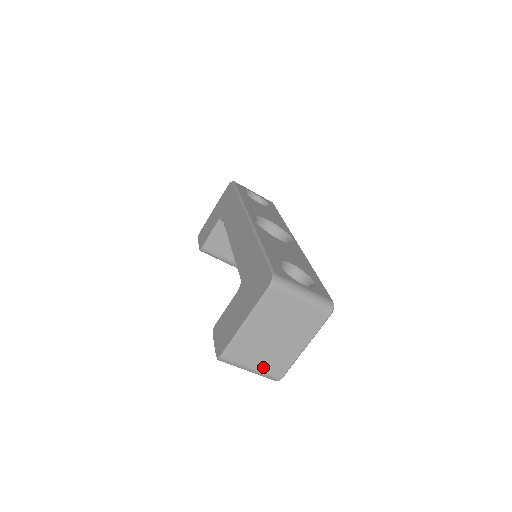
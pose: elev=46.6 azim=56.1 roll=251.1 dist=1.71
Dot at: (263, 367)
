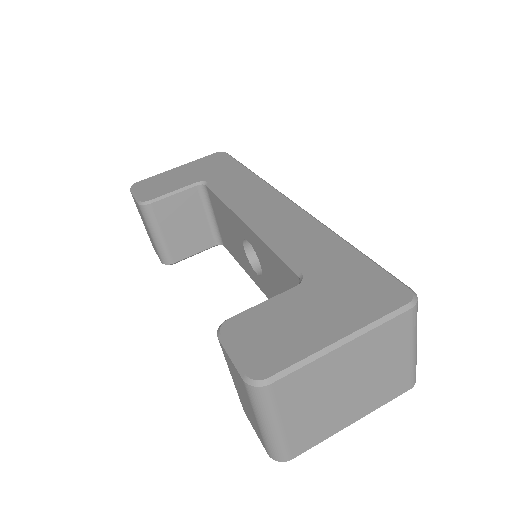
Dot at: (292, 429)
